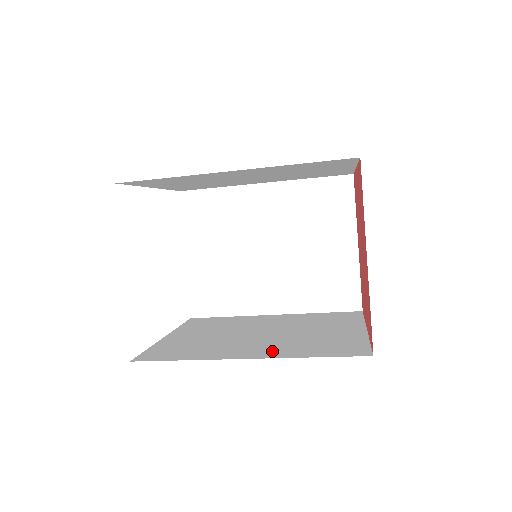
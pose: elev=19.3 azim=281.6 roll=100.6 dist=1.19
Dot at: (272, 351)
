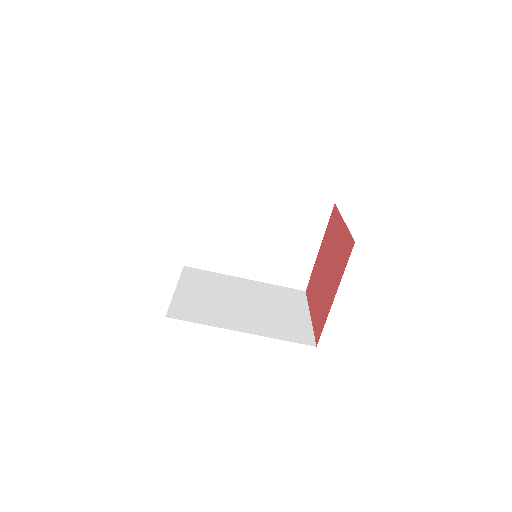
Dot at: occluded
